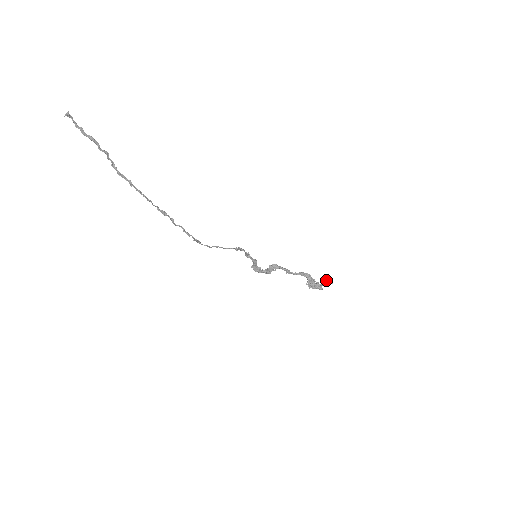
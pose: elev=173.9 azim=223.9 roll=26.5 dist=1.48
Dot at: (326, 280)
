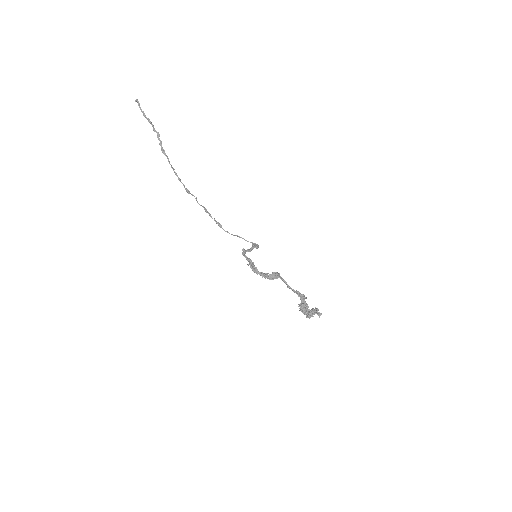
Dot at: (316, 310)
